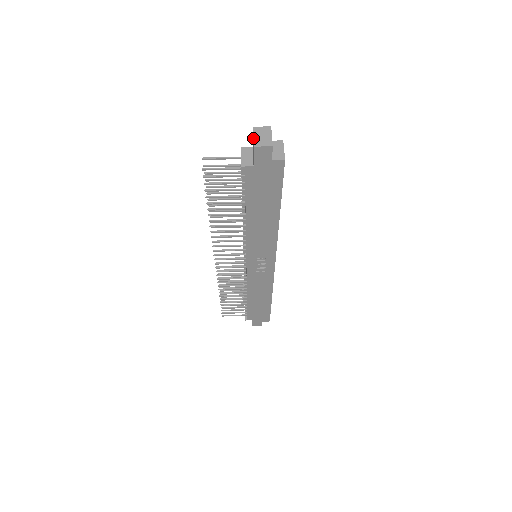
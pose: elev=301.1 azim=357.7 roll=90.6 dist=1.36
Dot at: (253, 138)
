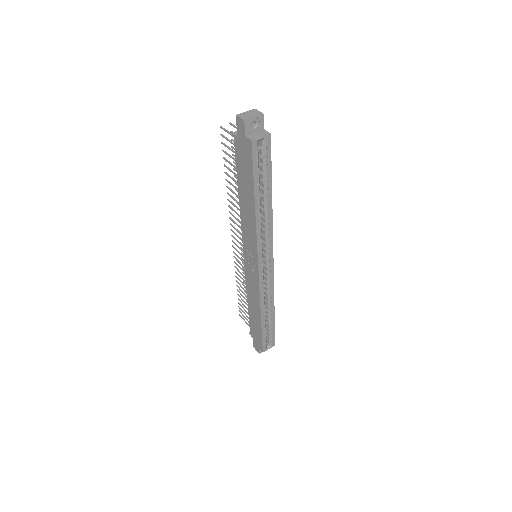
Dot at: (244, 112)
